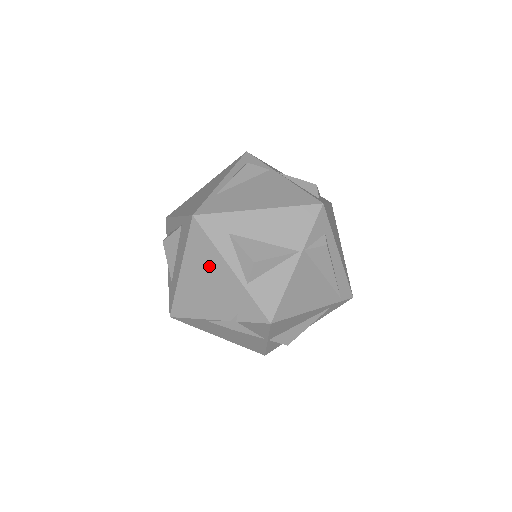
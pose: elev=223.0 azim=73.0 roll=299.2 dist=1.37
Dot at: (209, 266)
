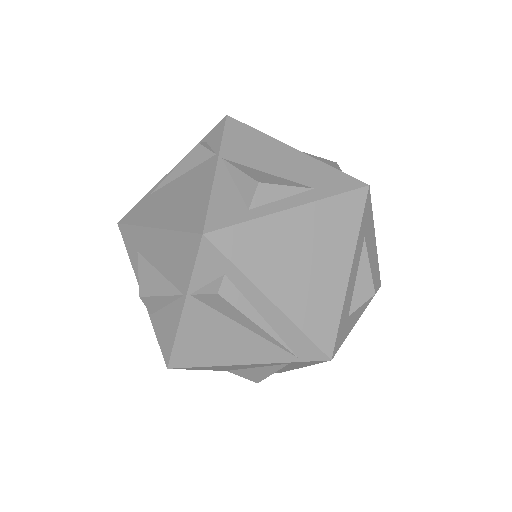
Dot at: occluded
